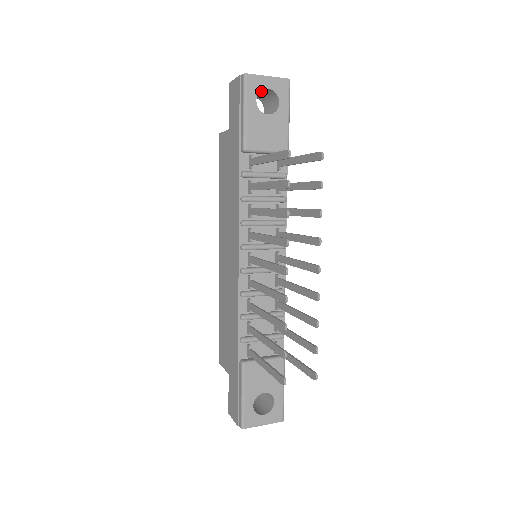
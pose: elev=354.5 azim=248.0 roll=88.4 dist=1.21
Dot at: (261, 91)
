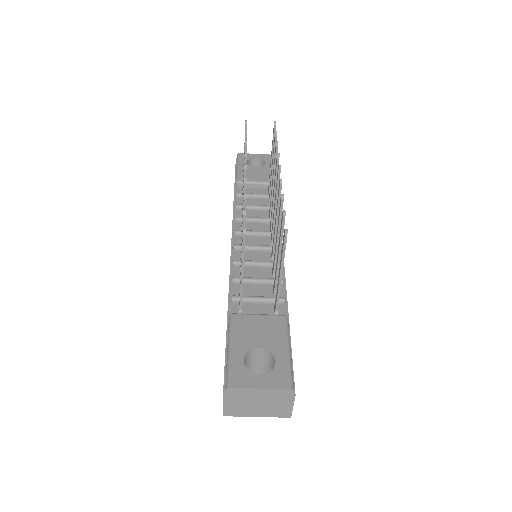
Dot at: (254, 166)
